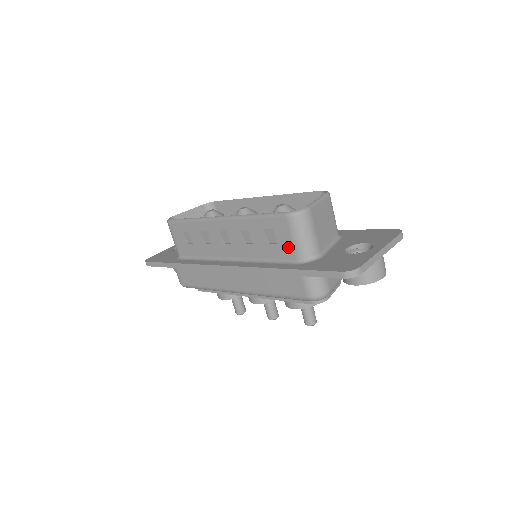
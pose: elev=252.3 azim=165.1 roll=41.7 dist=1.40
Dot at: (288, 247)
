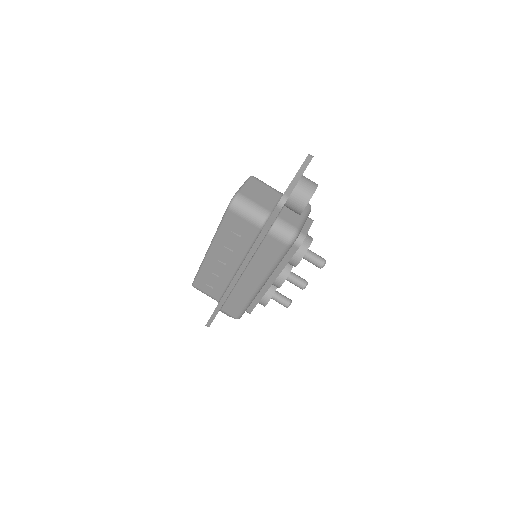
Dot at: (249, 226)
